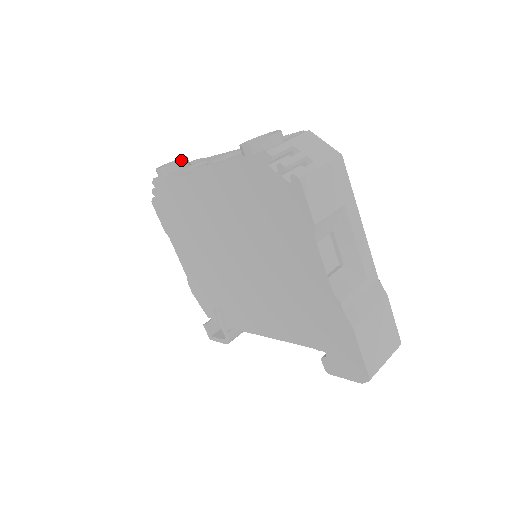
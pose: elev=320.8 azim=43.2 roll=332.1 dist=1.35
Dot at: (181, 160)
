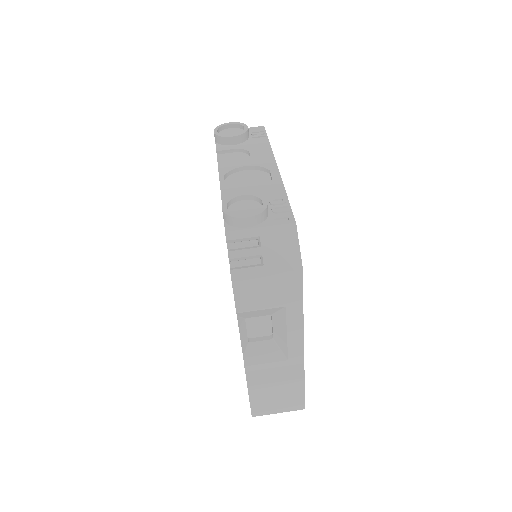
Dot at: (234, 137)
